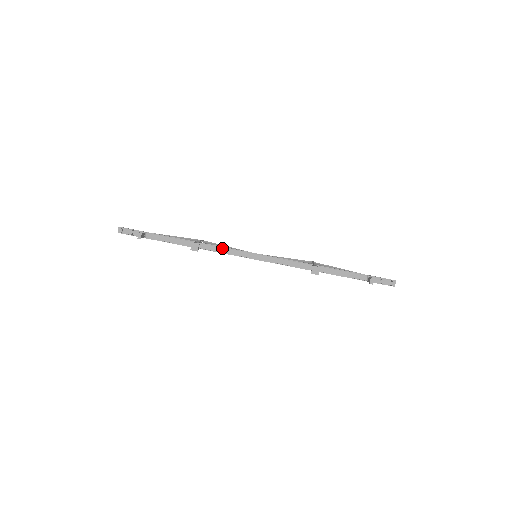
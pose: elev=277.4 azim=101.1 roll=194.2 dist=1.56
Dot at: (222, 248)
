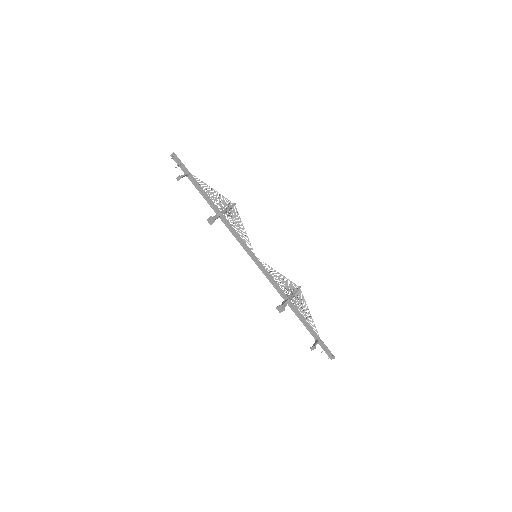
Dot at: (235, 231)
